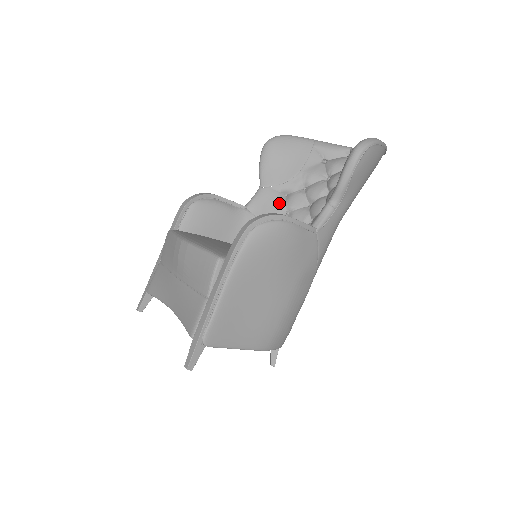
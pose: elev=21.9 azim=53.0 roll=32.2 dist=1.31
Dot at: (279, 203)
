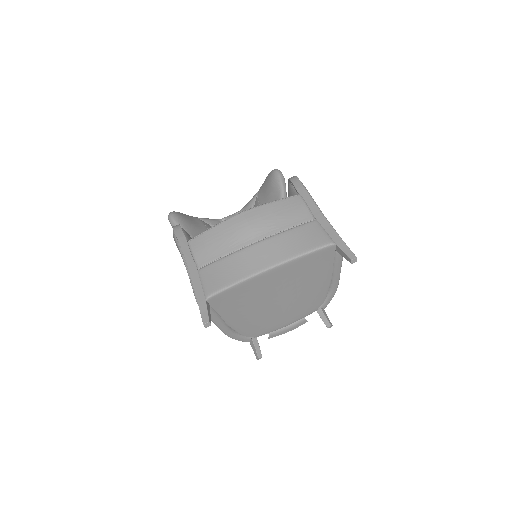
Dot at: occluded
